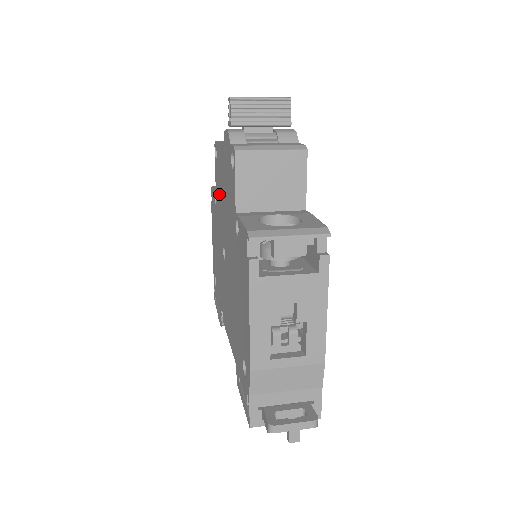
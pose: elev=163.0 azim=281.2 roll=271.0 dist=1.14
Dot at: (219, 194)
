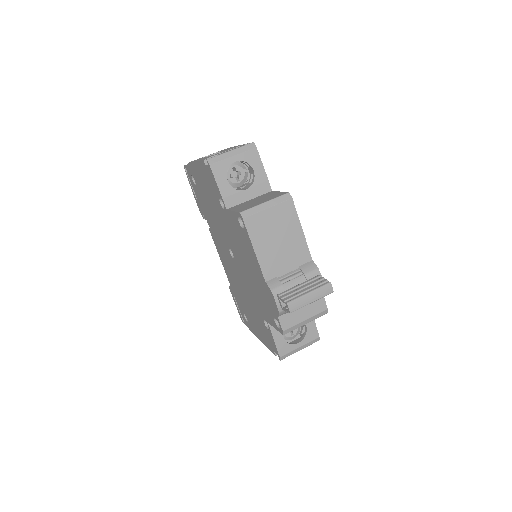
Dot at: (237, 239)
